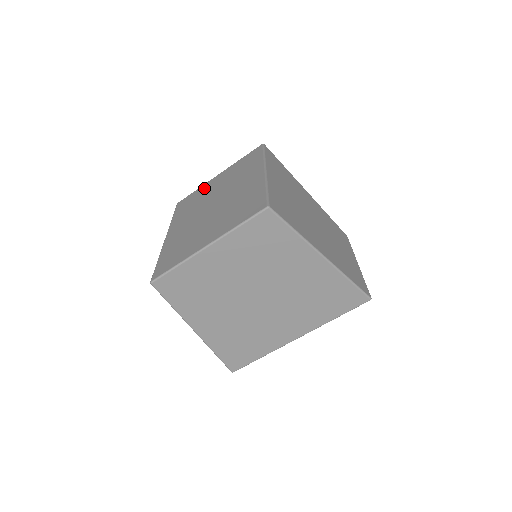
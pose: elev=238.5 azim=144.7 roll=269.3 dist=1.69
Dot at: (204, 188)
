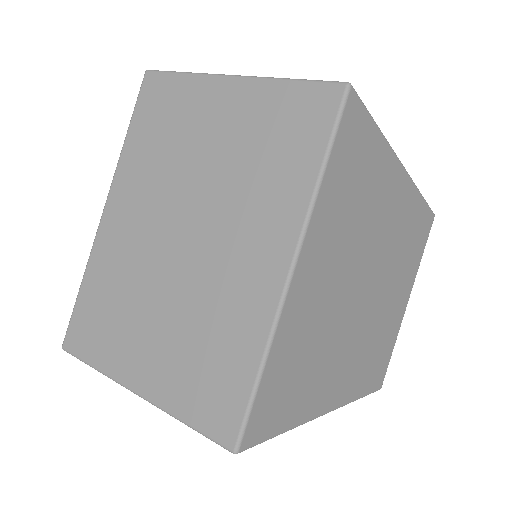
Dot at: (194, 102)
